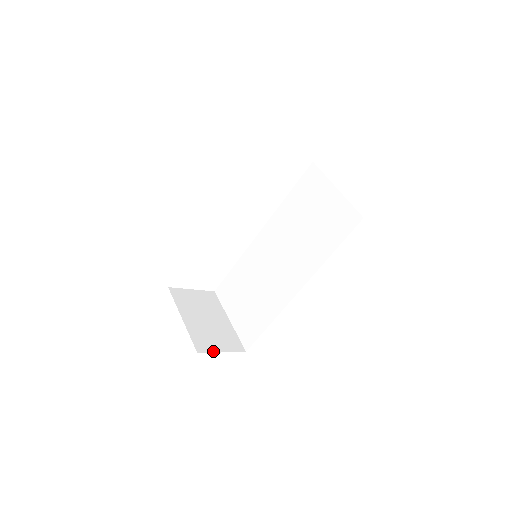
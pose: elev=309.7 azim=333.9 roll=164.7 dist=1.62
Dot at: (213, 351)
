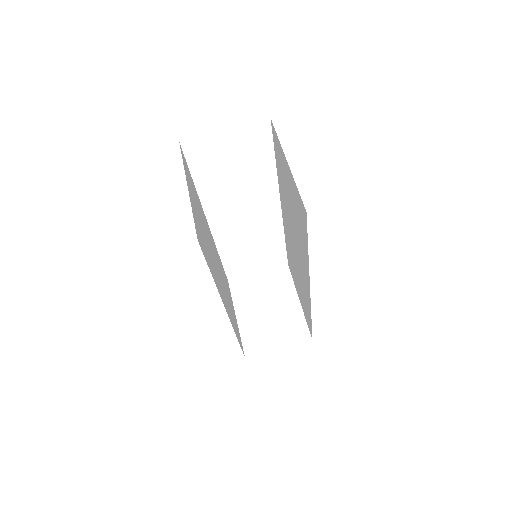
Dot at: (266, 351)
